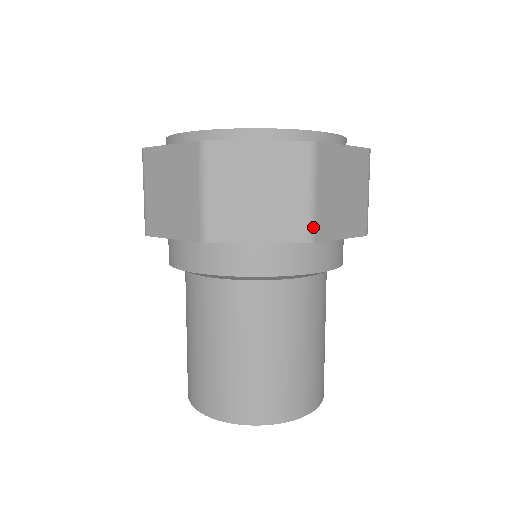
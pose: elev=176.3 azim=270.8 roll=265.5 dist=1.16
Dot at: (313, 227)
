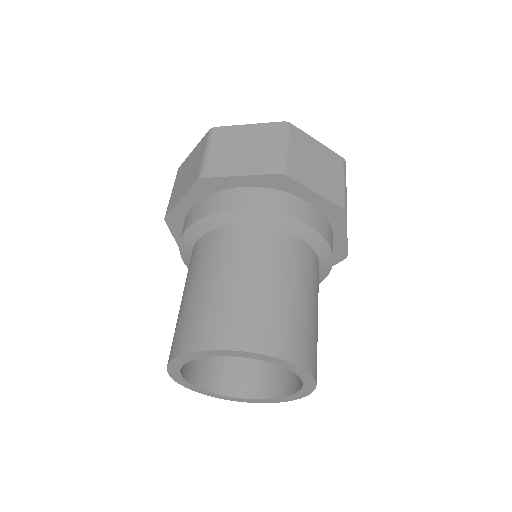
Dot at: (285, 166)
